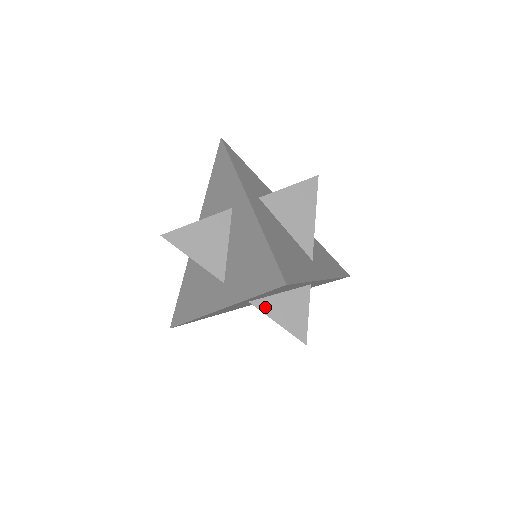
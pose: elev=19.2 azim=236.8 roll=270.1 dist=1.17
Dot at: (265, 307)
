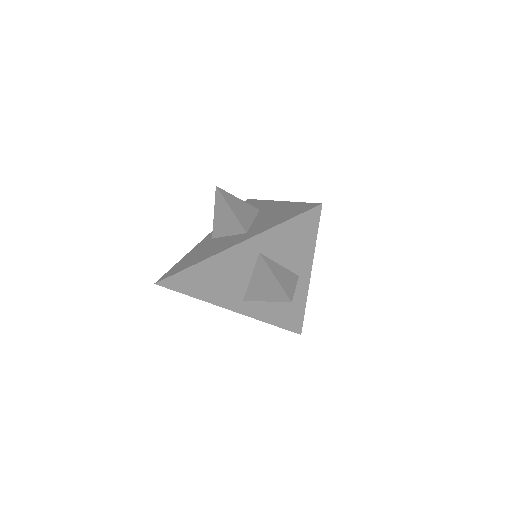
Dot at: (269, 263)
